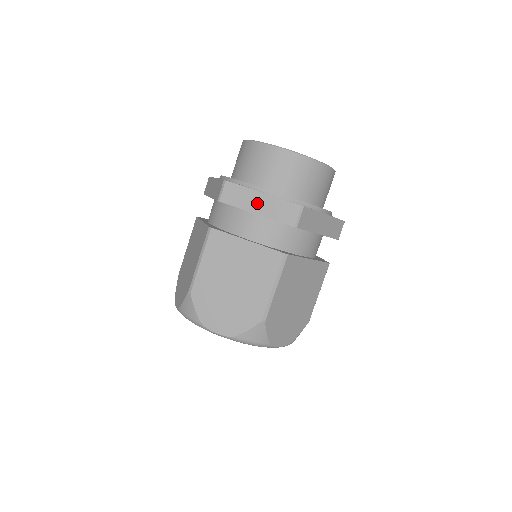
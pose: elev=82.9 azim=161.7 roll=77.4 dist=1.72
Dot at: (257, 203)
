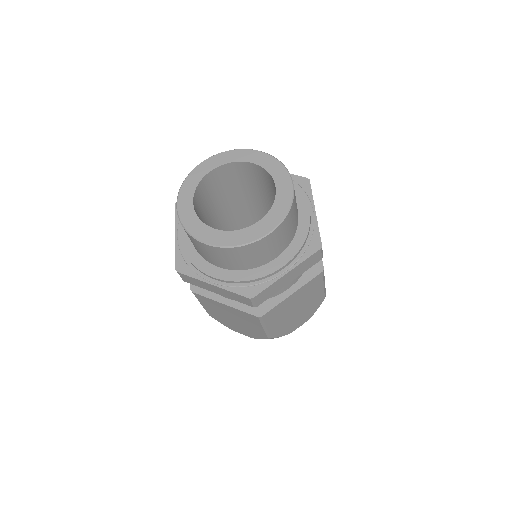
Dot at: (213, 289)
